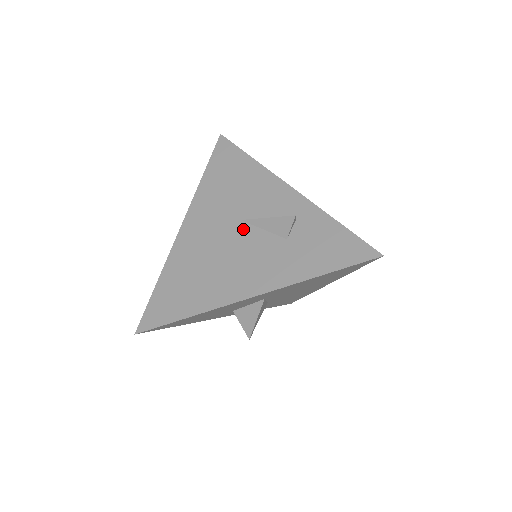
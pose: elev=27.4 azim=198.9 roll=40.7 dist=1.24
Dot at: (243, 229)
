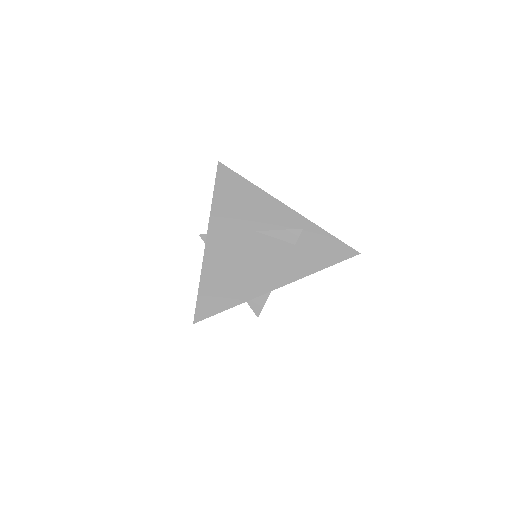
Dot at: (260, 238)
